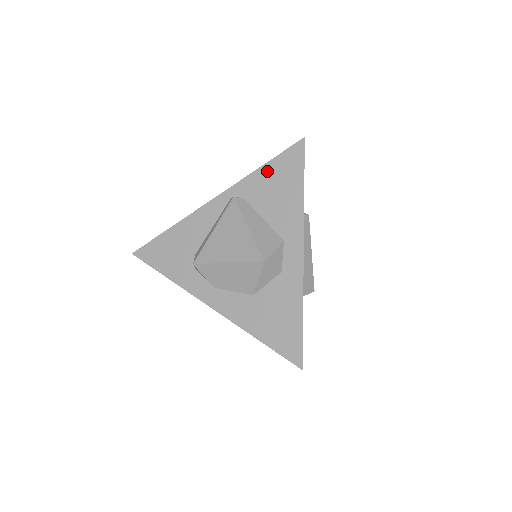
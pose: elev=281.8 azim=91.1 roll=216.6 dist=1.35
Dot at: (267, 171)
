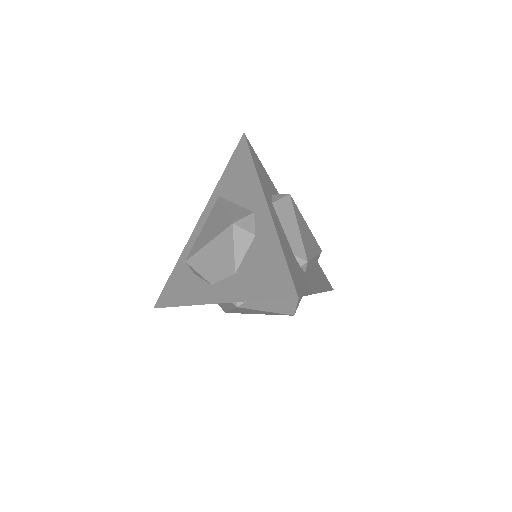
Dot at: occluded
